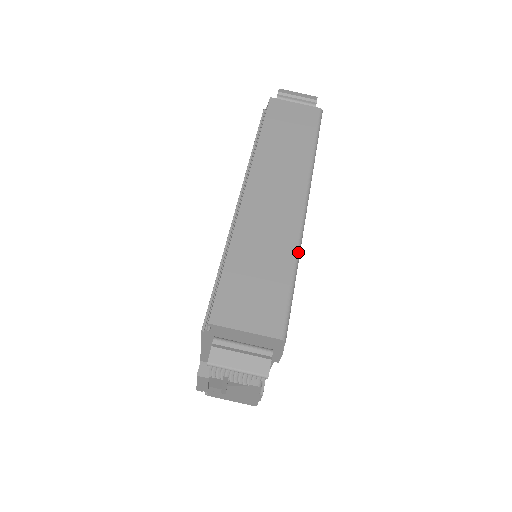
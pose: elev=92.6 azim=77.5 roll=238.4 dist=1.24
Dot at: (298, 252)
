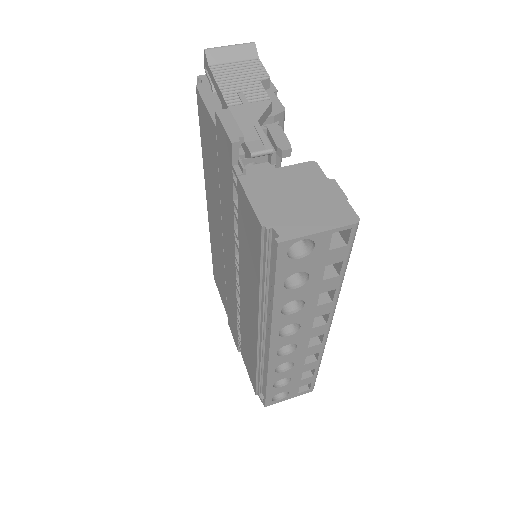
Dot at: occluded
